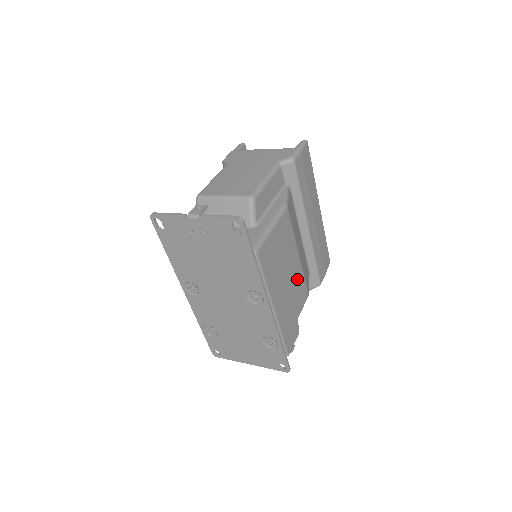
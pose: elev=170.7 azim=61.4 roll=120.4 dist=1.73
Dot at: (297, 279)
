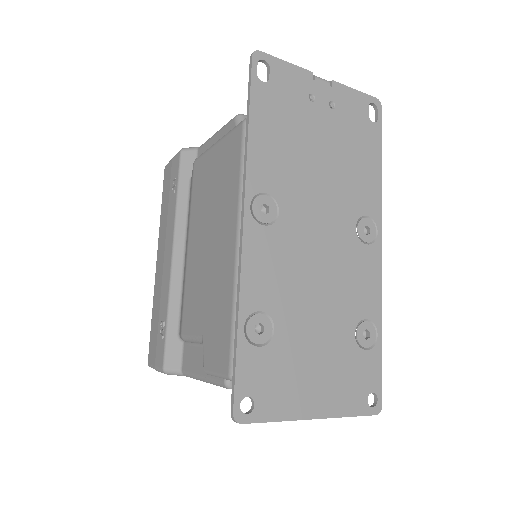
Dot at: occluded
